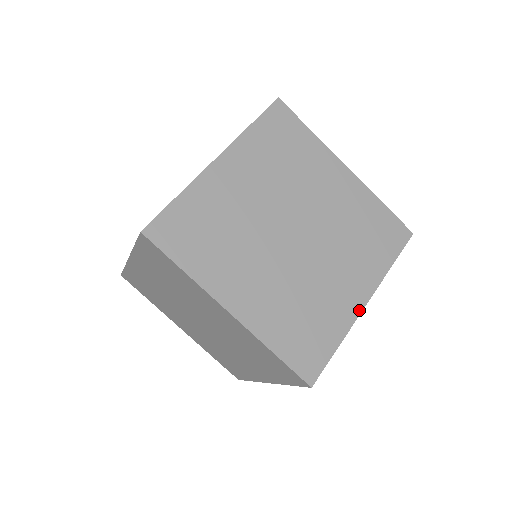
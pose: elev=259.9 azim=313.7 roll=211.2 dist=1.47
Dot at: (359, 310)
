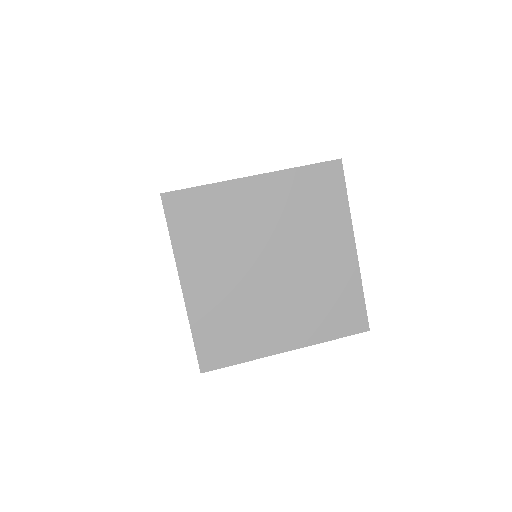
Dot at: occluded
